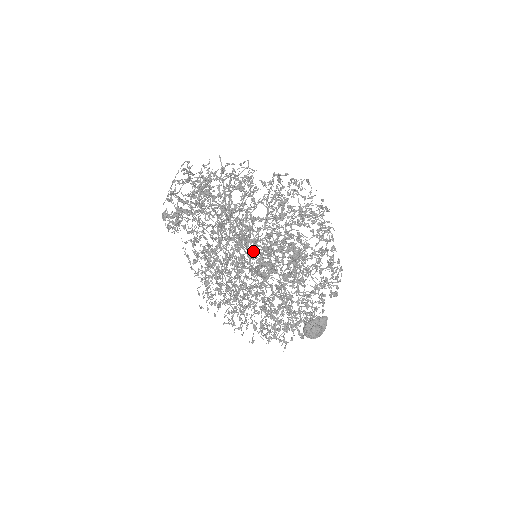
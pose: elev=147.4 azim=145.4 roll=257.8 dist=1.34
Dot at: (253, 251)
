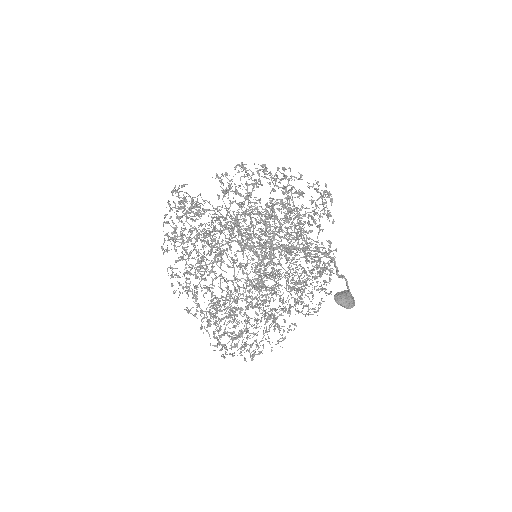
Dot at: (250, 318)
